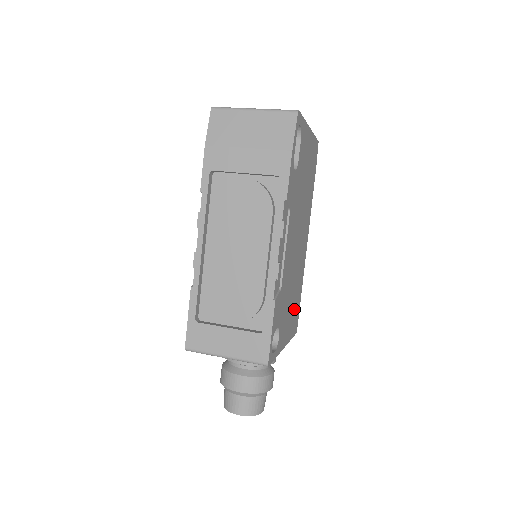
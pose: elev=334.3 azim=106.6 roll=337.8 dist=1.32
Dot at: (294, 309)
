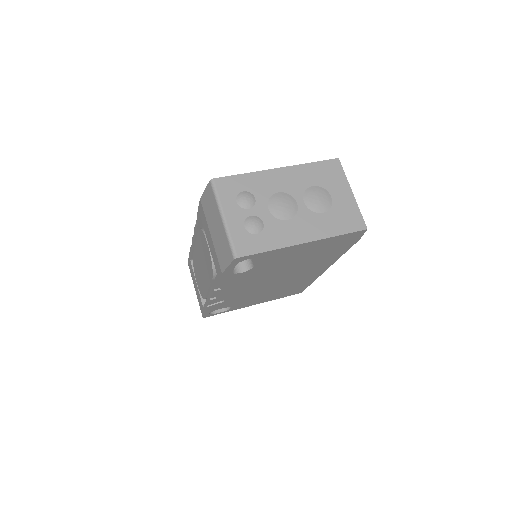
Dot at: (284, 292)
